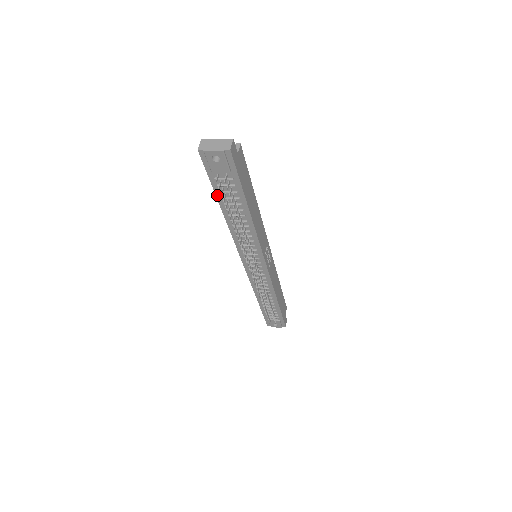
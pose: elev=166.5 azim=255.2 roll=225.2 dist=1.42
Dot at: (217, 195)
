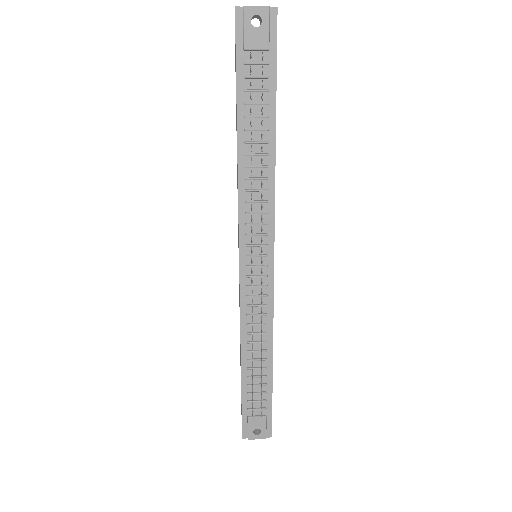
Dot at: (238, 100)
